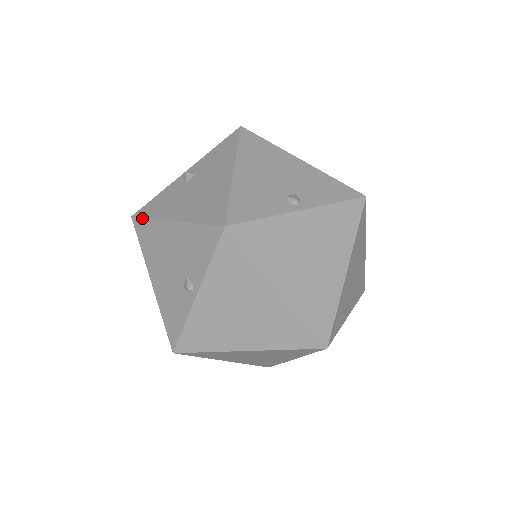
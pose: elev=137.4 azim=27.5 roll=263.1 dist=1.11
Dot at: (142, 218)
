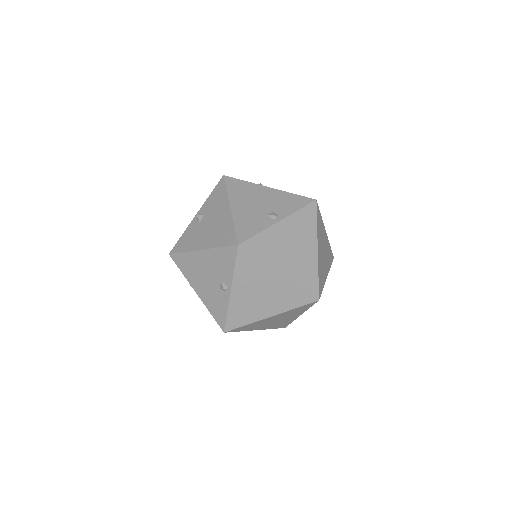
Dot at: occluded
